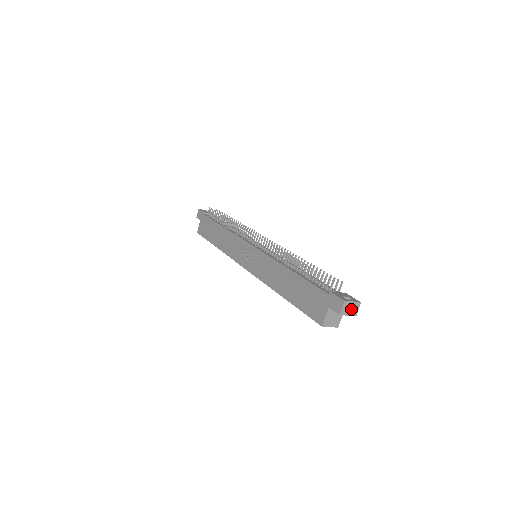
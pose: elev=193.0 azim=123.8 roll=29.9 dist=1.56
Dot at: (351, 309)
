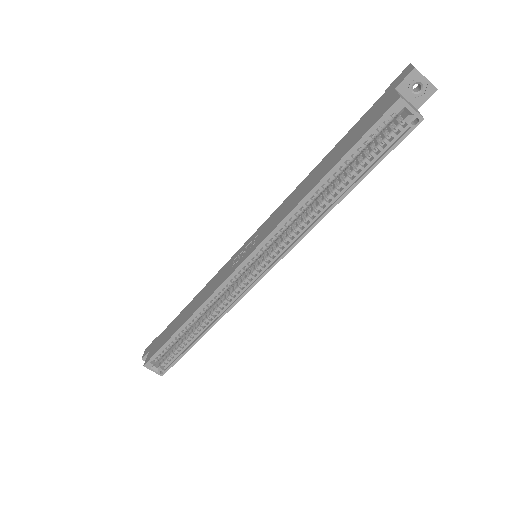
Dot at: (425, 78)
